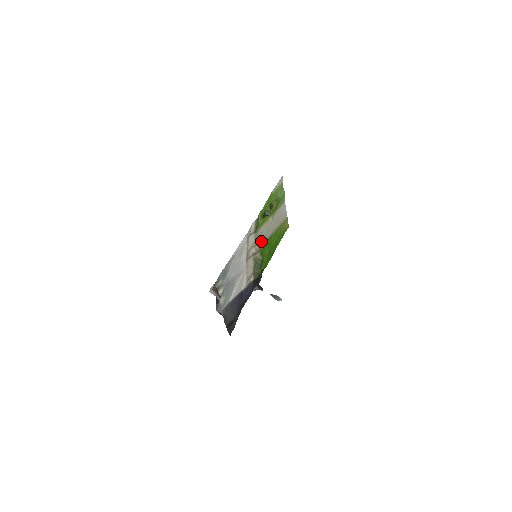
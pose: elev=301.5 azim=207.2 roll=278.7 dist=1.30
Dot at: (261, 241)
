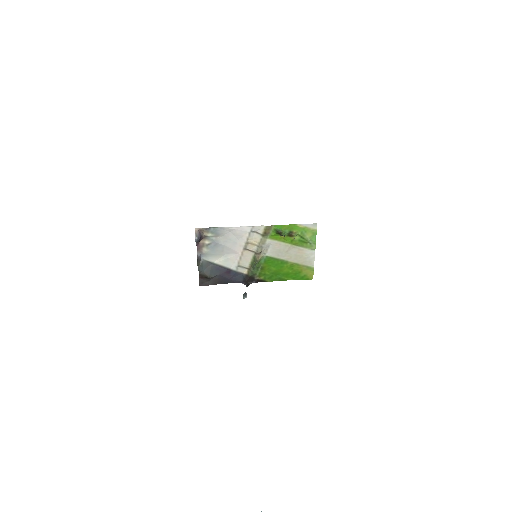
Dot at: (268, 251)
